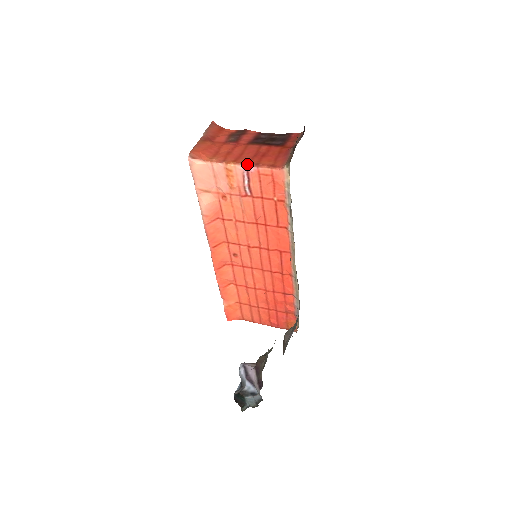
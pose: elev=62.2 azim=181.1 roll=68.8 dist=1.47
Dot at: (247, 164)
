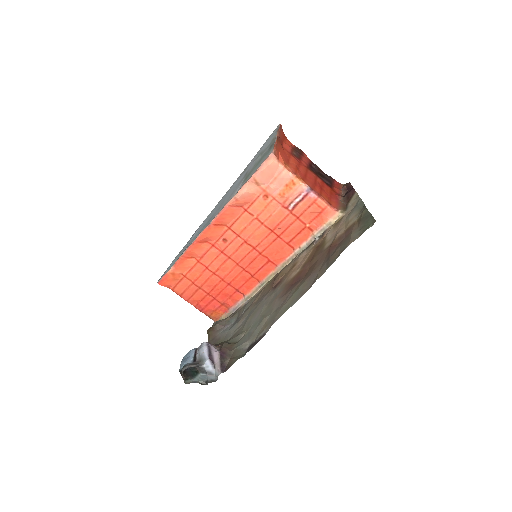
Dot at: (313, 189)
